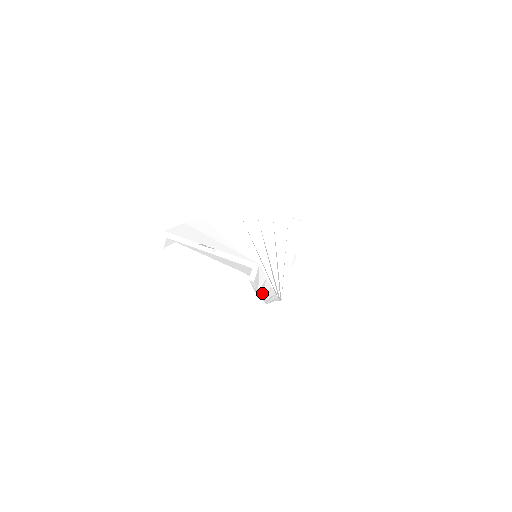
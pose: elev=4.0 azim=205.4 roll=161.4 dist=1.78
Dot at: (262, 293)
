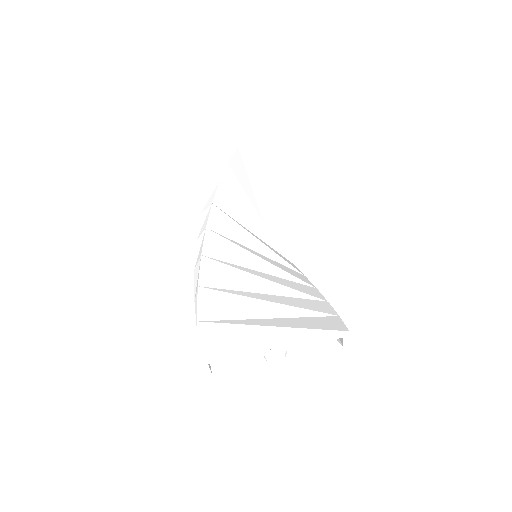
Dot at: occluded
